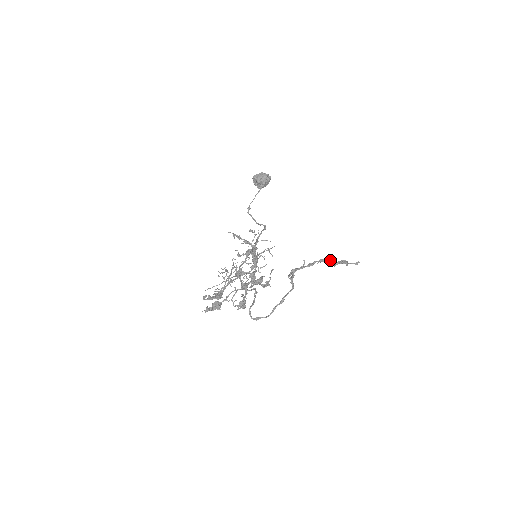
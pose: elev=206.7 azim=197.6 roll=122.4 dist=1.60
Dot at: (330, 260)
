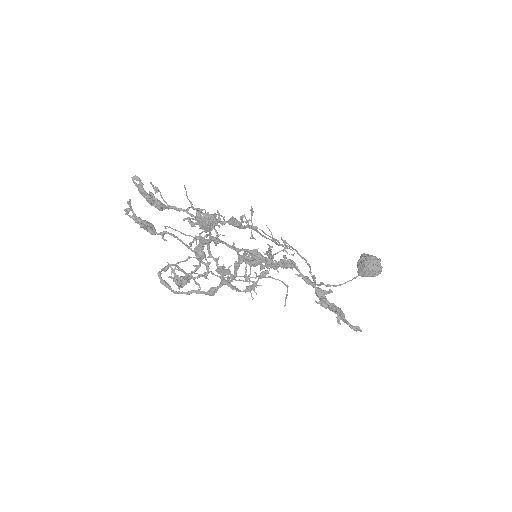
Dot at: (322, 295)
